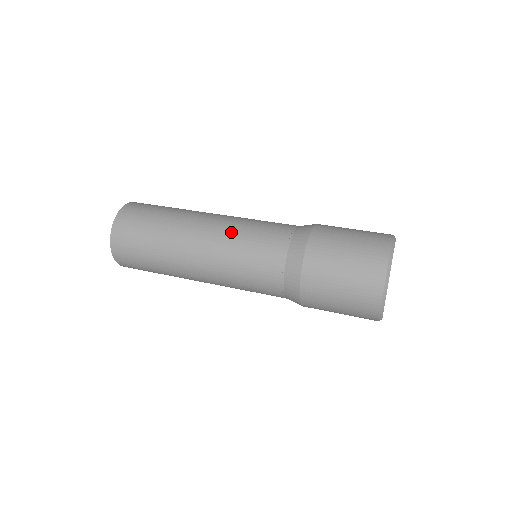
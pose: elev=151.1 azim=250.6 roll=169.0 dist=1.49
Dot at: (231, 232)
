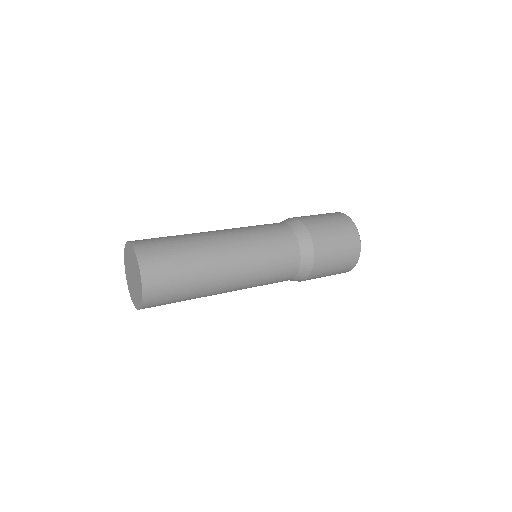
Dot at: (250, 238)
